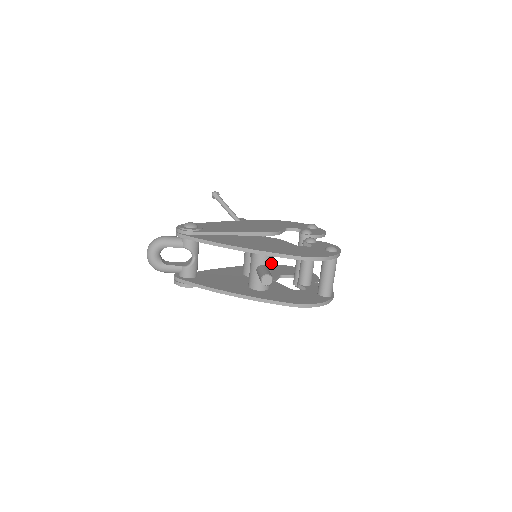
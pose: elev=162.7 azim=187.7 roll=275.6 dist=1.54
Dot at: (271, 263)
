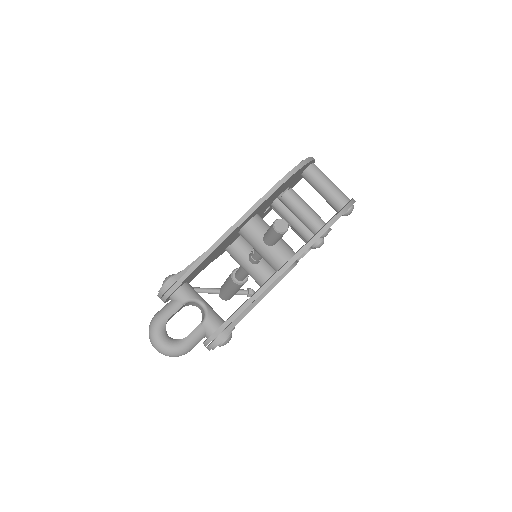
Dot at: occluded
